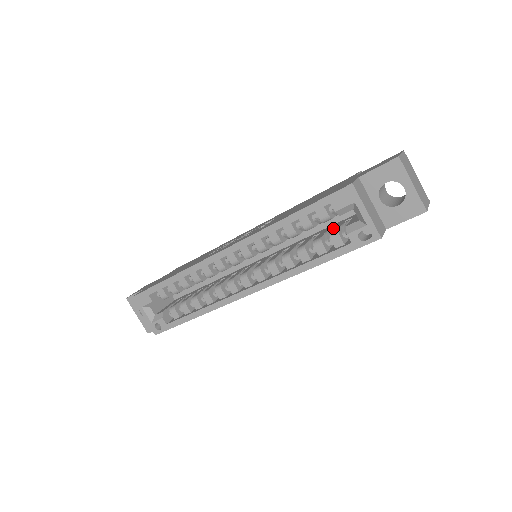
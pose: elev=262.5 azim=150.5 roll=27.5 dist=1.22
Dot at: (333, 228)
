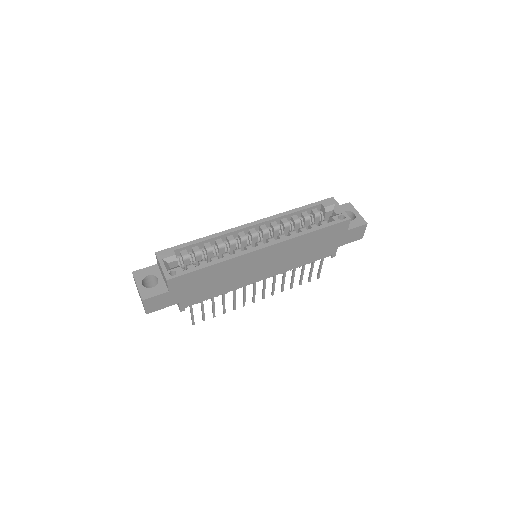
Dot at: occluded
